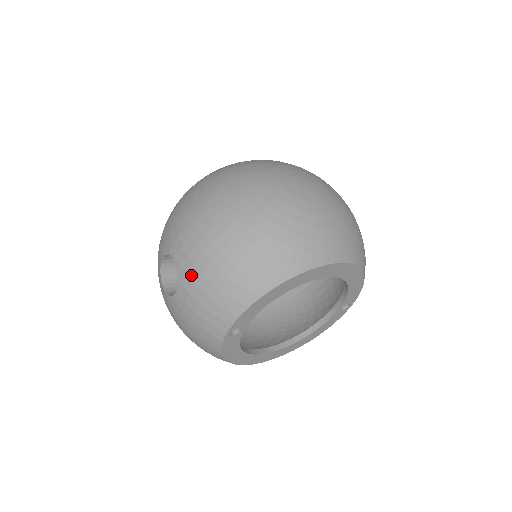
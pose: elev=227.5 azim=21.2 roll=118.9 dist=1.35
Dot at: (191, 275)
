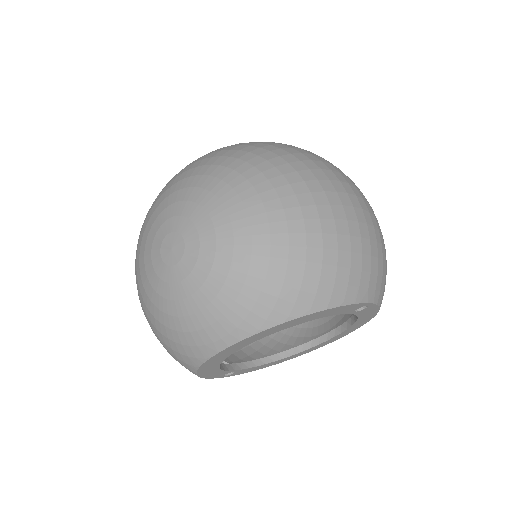
Dot at: occluded
